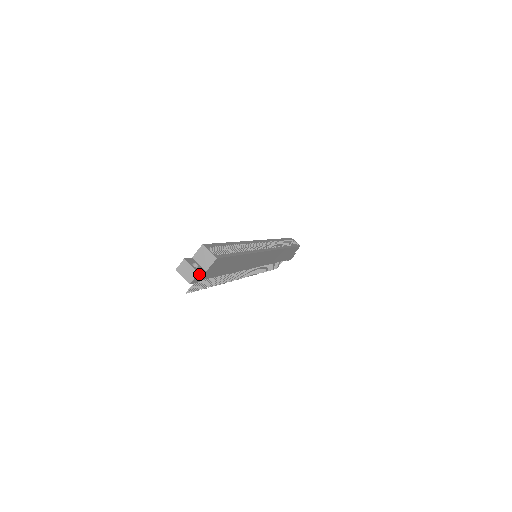
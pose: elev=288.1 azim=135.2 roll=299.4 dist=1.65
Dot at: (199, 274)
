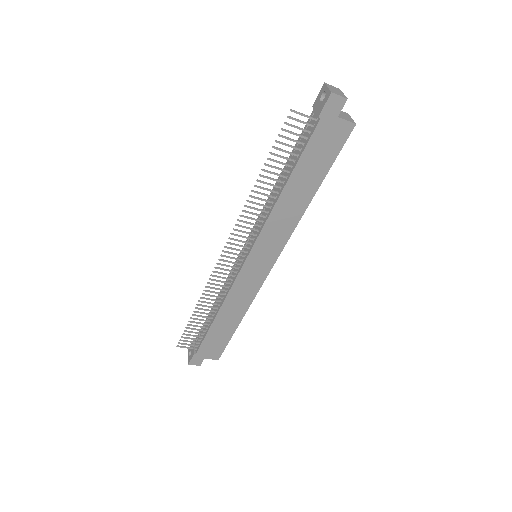
Dot at: (342, 103)
